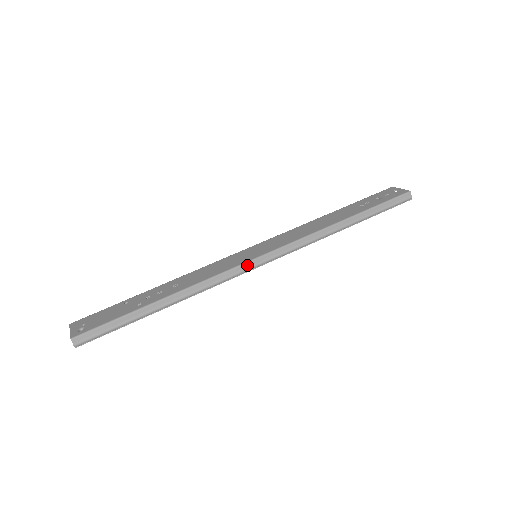
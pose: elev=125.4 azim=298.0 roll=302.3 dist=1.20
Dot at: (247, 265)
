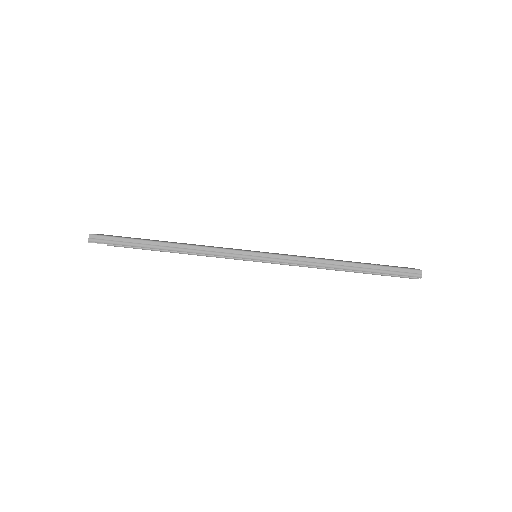
Dot at: (242, 253)
